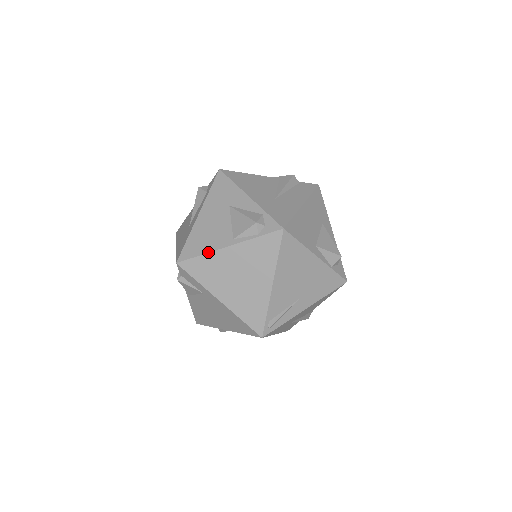
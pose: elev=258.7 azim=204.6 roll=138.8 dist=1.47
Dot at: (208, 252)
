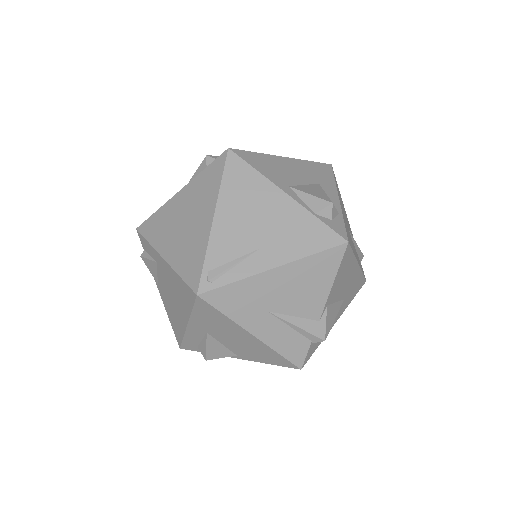
Dot at: occluded
